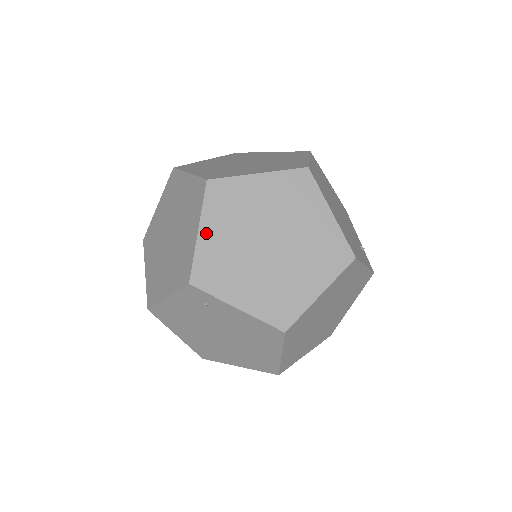
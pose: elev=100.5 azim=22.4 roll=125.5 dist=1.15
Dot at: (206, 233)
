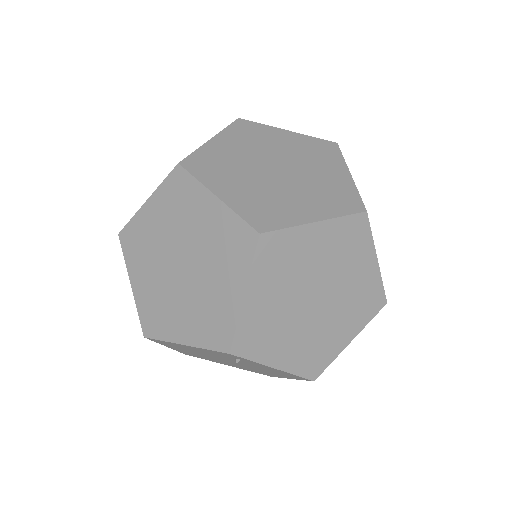
Dot at: (253, 297)
